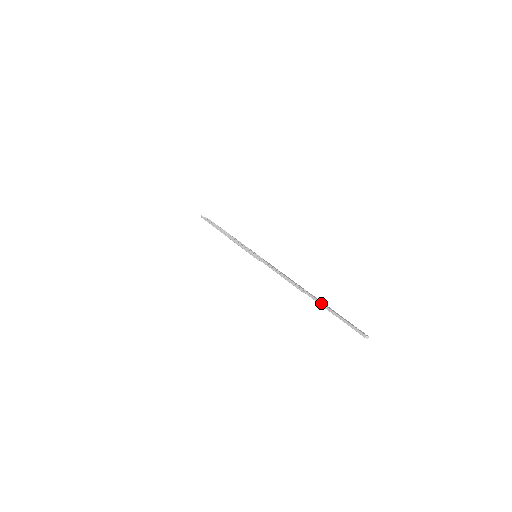
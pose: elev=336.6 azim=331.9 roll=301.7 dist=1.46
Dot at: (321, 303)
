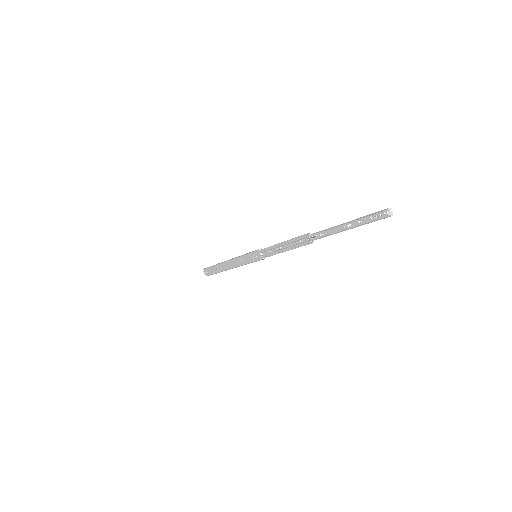
Dot at: (332, 227)
